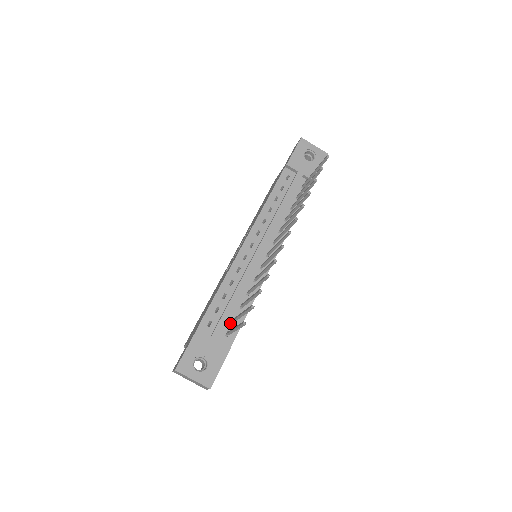
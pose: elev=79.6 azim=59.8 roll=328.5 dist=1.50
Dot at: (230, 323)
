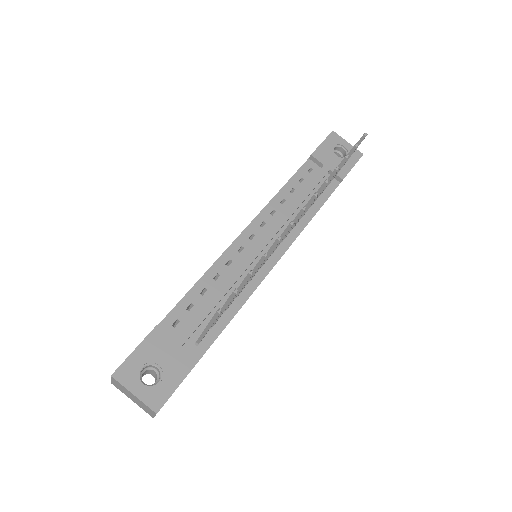
Dot at: occluded
